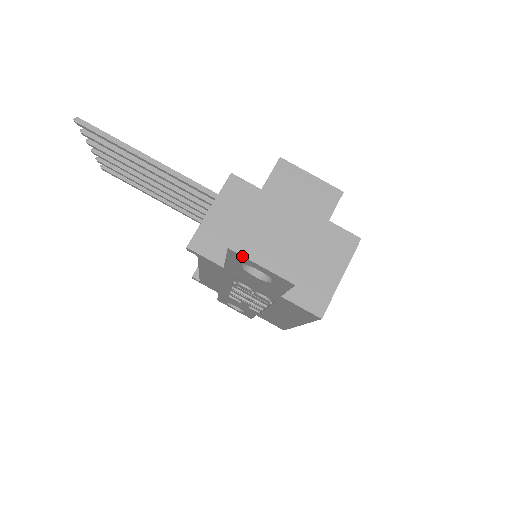
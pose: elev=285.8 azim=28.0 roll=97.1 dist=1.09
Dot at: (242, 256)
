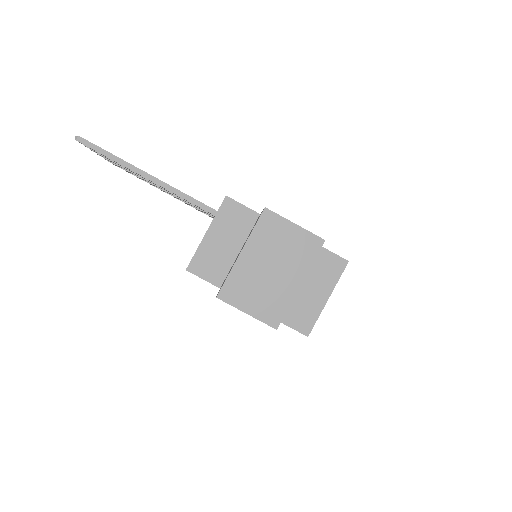
Dot at: (229, 304)
